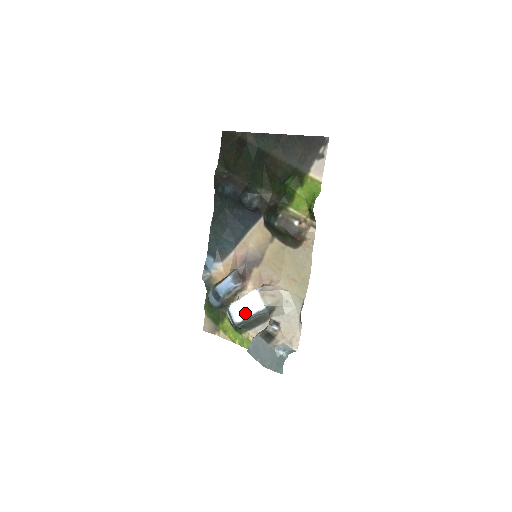
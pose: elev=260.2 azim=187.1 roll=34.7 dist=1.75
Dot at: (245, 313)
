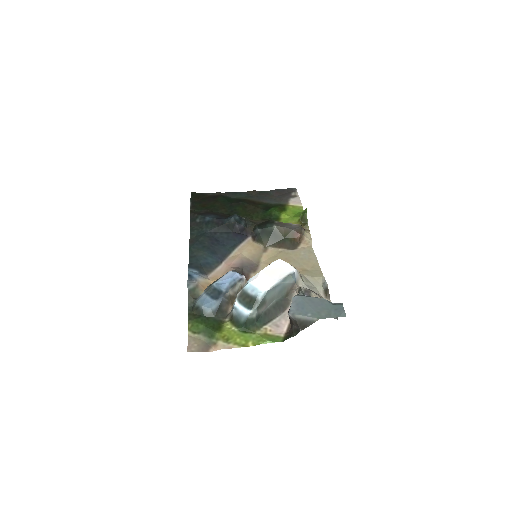
Dot at: (273, 279)
